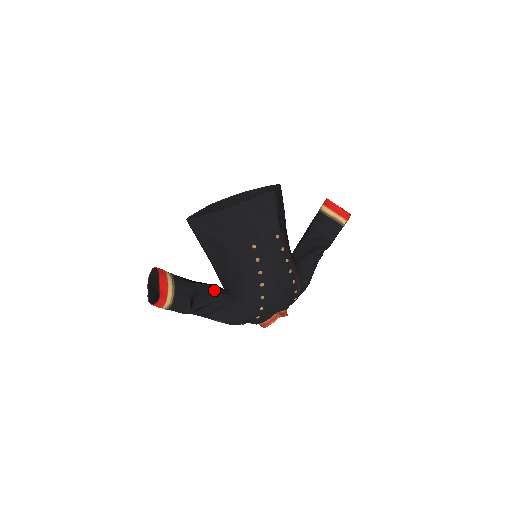
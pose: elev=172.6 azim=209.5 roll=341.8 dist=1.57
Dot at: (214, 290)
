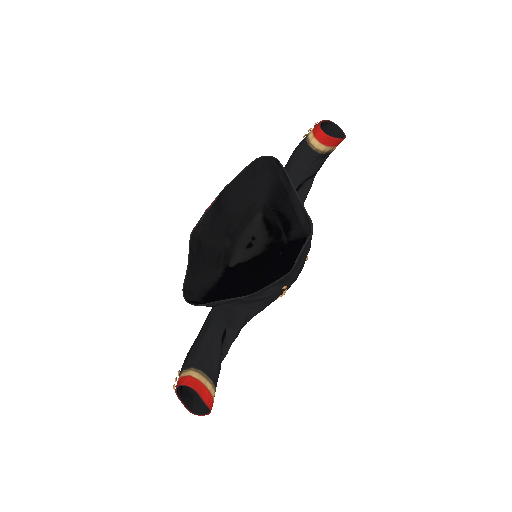
Dot at: (231, 329)
